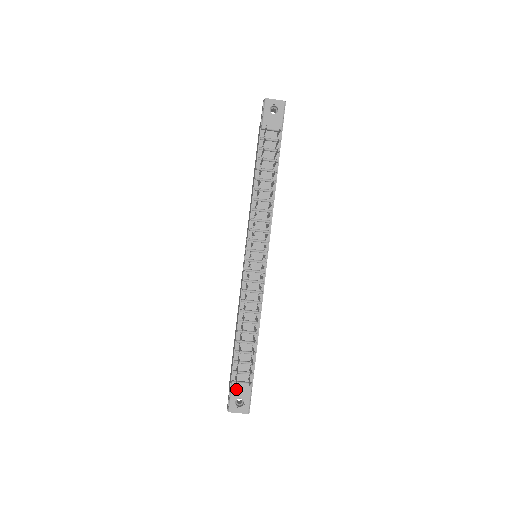
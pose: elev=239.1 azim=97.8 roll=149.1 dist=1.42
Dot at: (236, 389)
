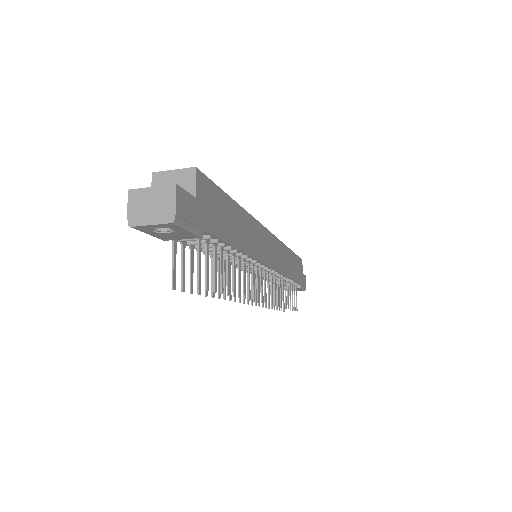
Dot at: occluded
